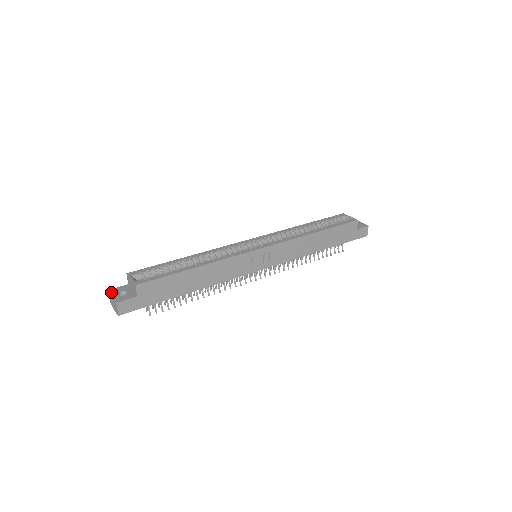
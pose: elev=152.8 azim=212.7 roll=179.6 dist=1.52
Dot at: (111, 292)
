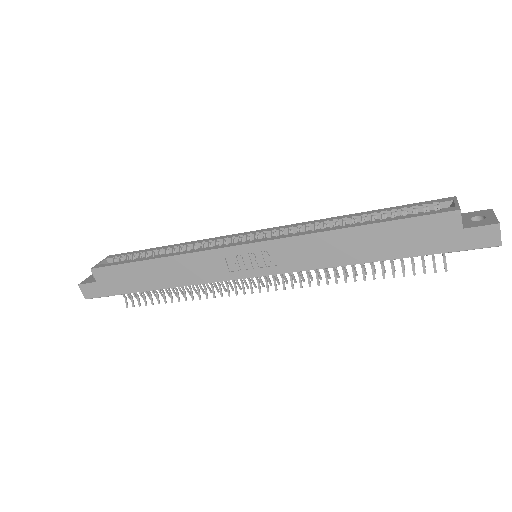
Dot at: occluded
